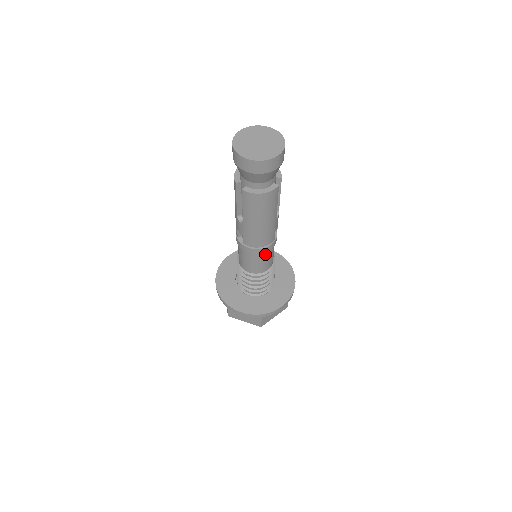
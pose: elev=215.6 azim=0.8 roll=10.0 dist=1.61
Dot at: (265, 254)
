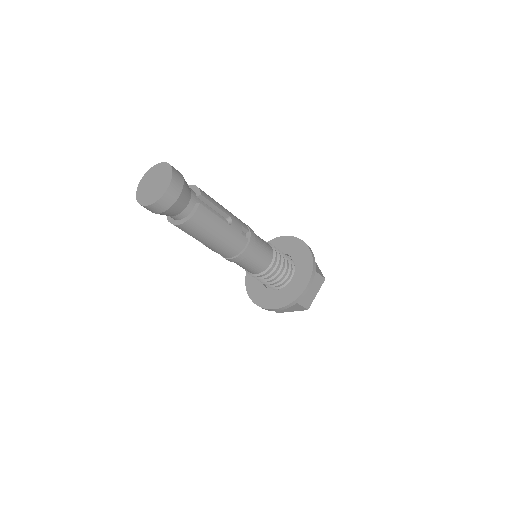
Dot at: (252, 255)
